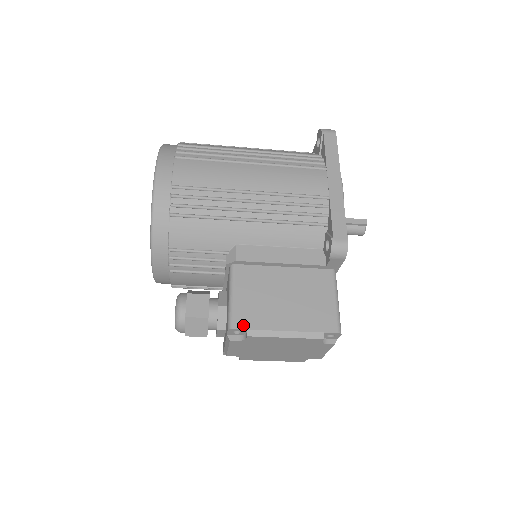
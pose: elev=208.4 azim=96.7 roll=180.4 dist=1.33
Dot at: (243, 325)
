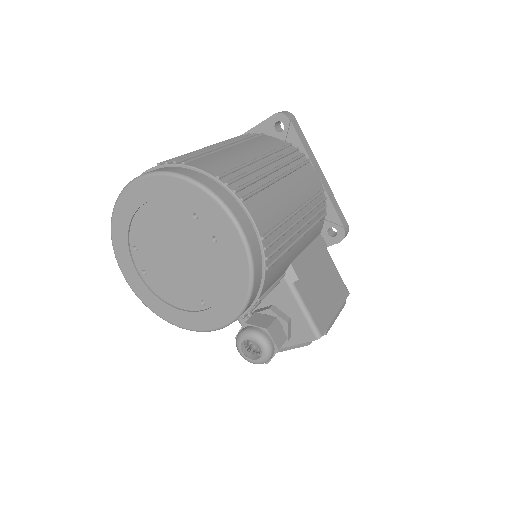
Dot at: (324, 329)
